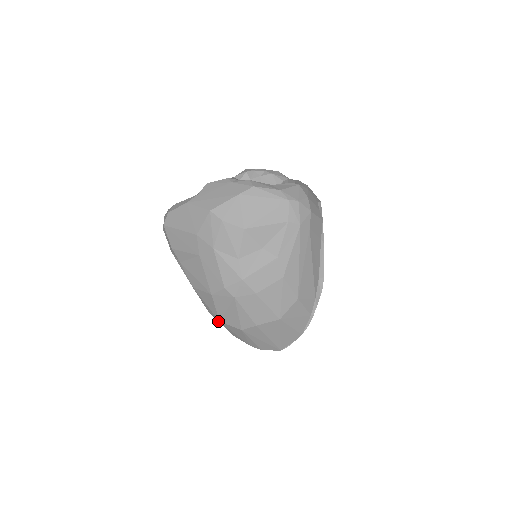
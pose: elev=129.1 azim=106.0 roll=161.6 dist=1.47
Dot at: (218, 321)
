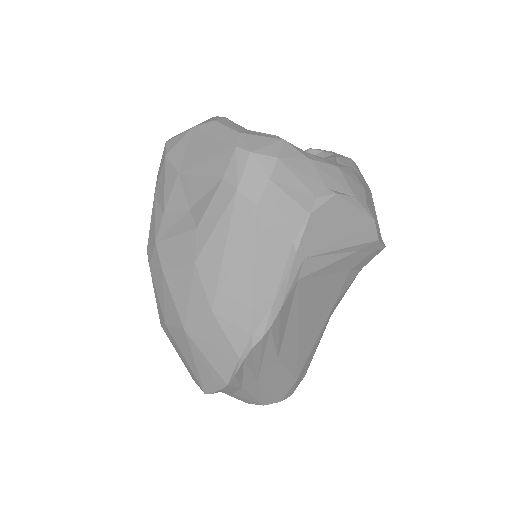
Dot at: occluded
